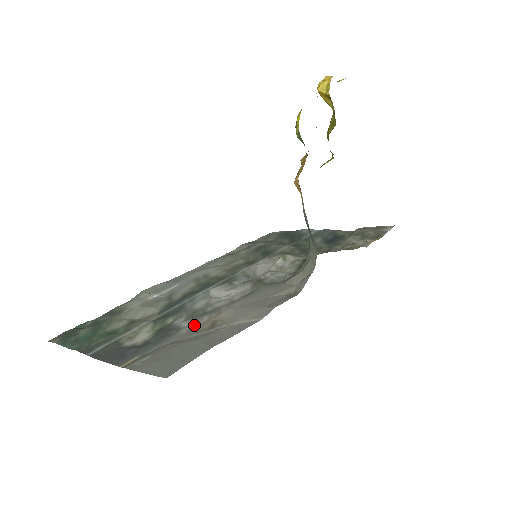
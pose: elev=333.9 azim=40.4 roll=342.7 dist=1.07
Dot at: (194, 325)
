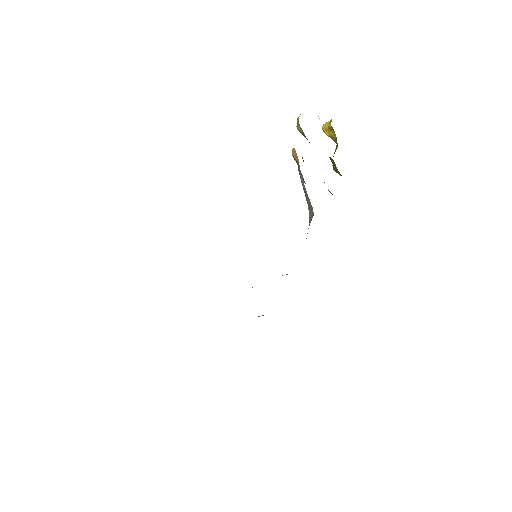
Dot at: occluded
